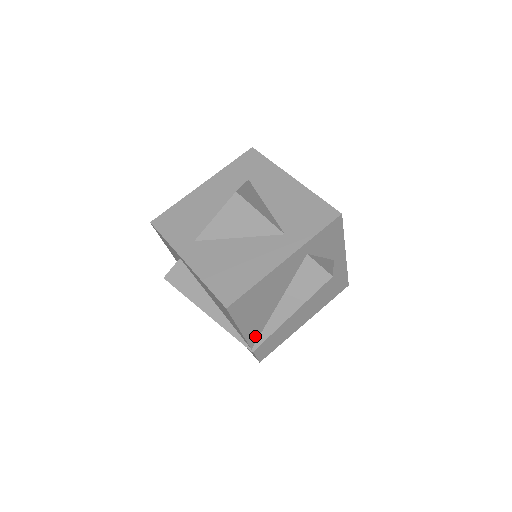
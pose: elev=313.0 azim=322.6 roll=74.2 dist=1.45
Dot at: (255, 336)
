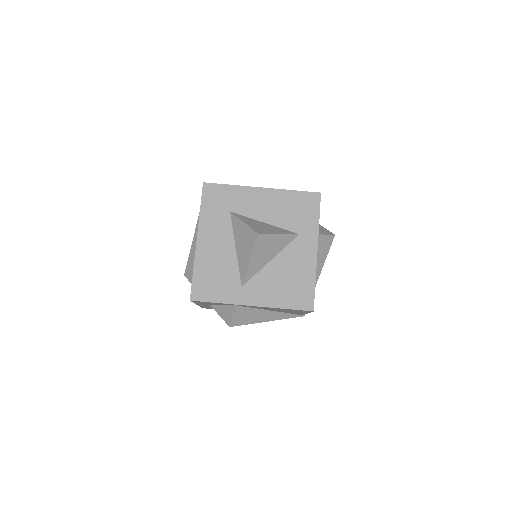
Dot at: occluded
